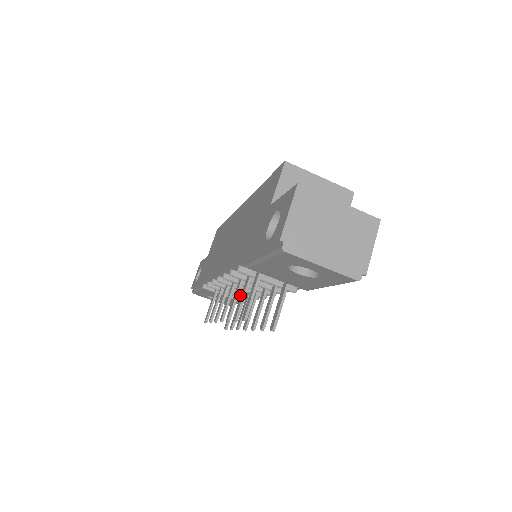
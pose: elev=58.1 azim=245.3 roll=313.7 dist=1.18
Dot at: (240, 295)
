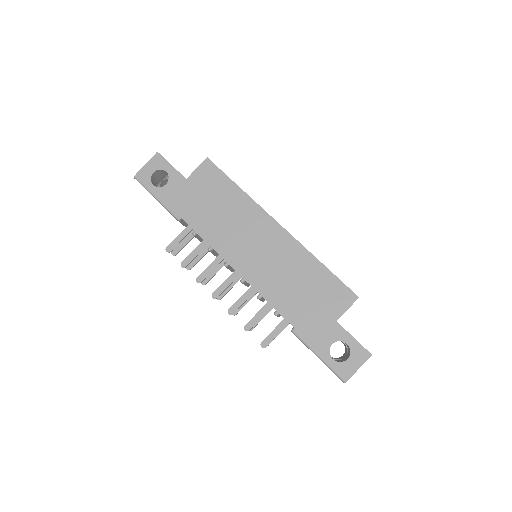
Dot at: occluded
